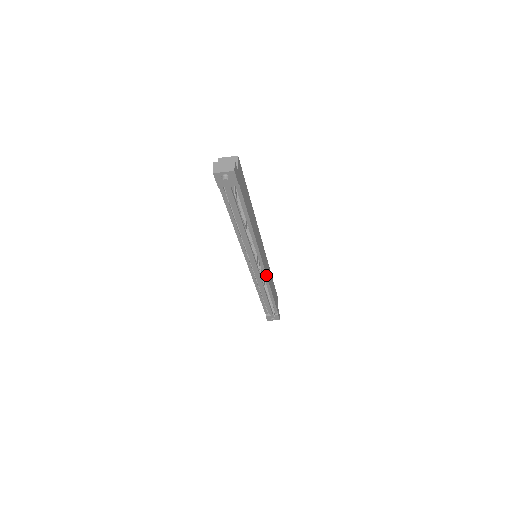
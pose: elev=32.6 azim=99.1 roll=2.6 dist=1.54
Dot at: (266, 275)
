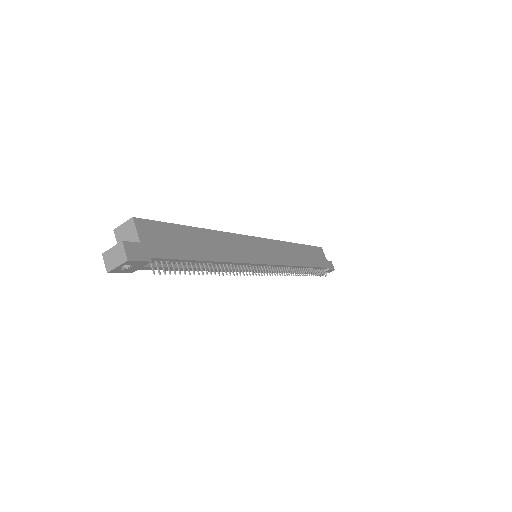
Dot at: (281, 265)
